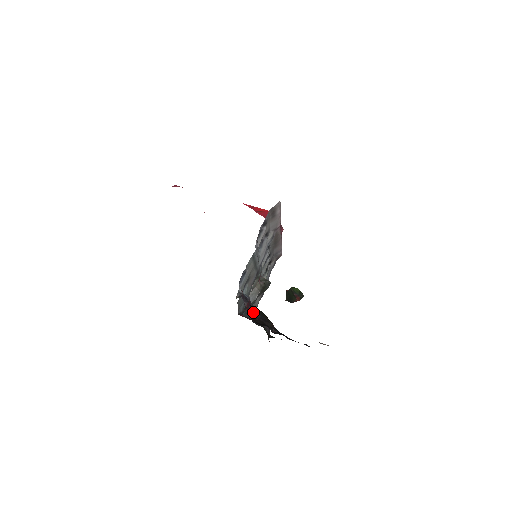
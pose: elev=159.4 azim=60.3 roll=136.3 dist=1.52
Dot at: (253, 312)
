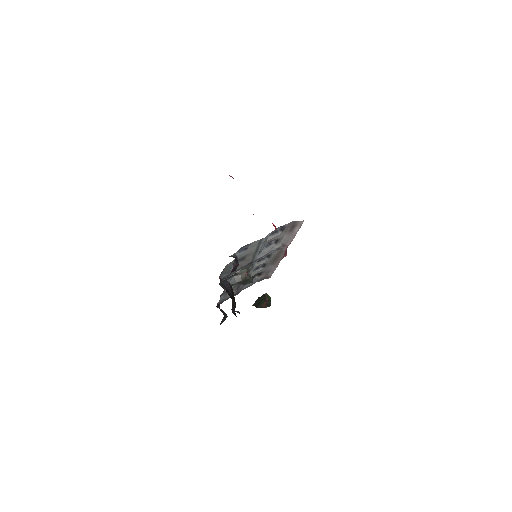
Dot at: (228, 287)
